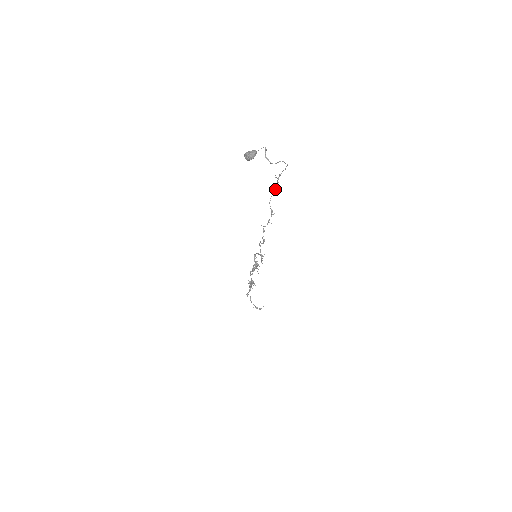
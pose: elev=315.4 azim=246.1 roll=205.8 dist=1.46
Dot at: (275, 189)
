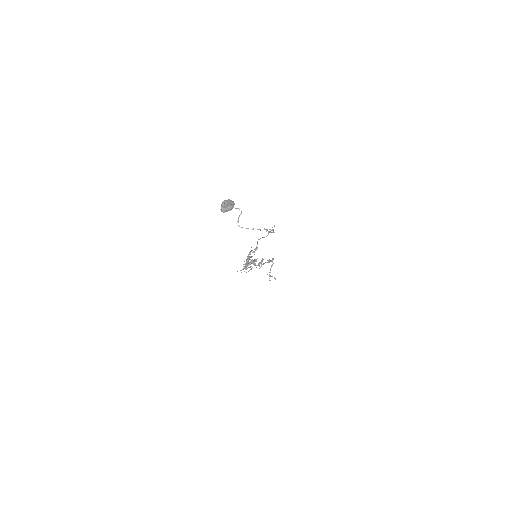
Dot at: (263, 237)
